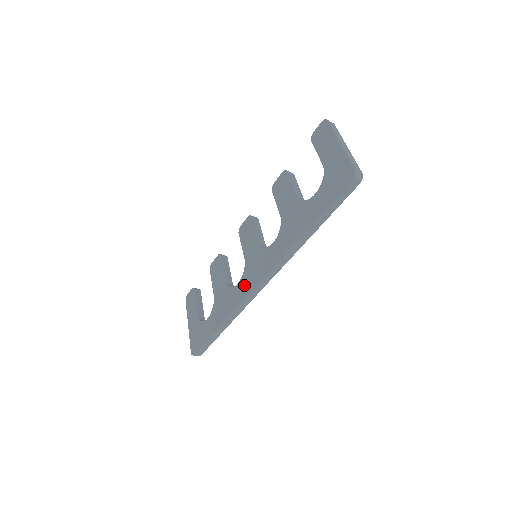
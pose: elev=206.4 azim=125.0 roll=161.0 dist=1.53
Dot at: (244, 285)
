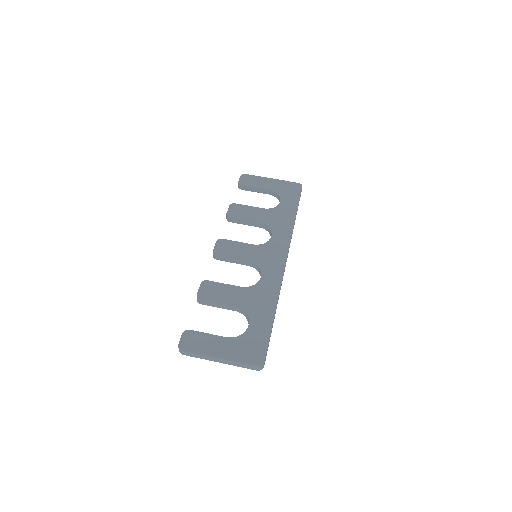
Dot at: (271, 271)
